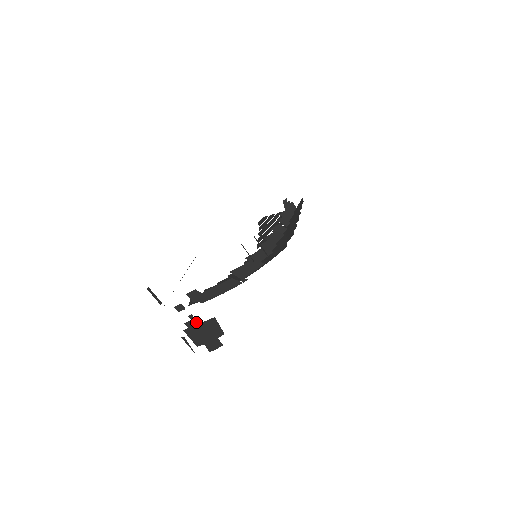
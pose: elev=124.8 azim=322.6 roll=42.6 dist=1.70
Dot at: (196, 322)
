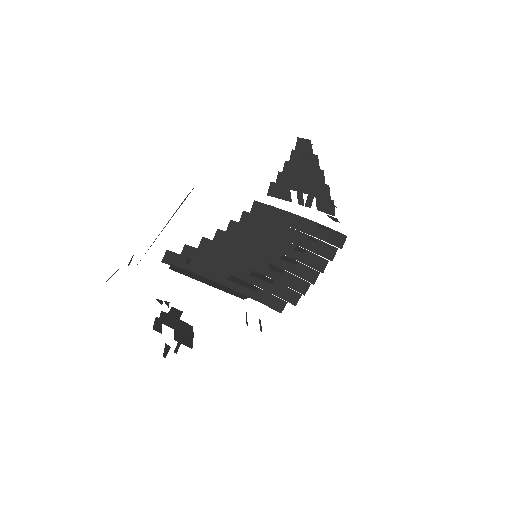
Dot at: (169, 325)
